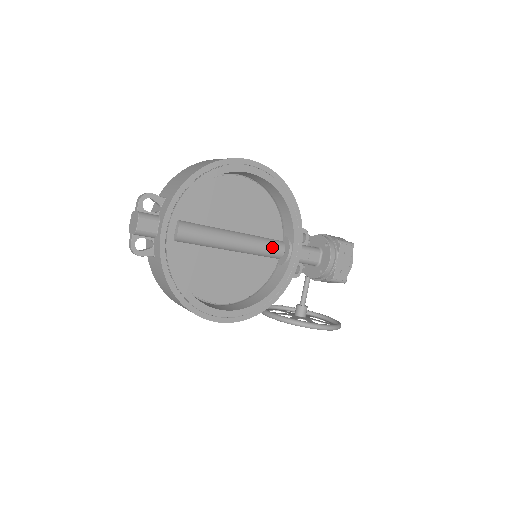
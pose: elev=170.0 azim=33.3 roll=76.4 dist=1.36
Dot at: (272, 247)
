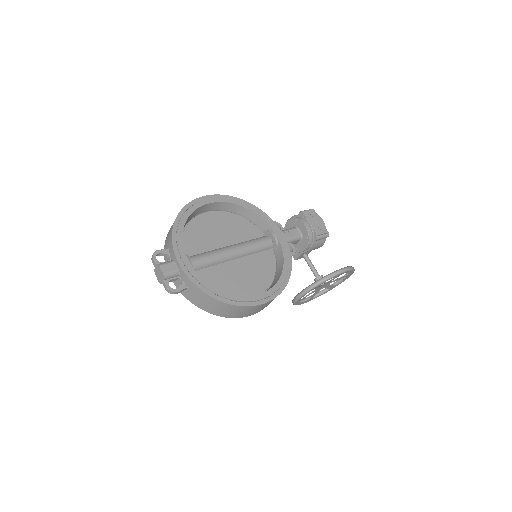
Dot at: (261, 241)
